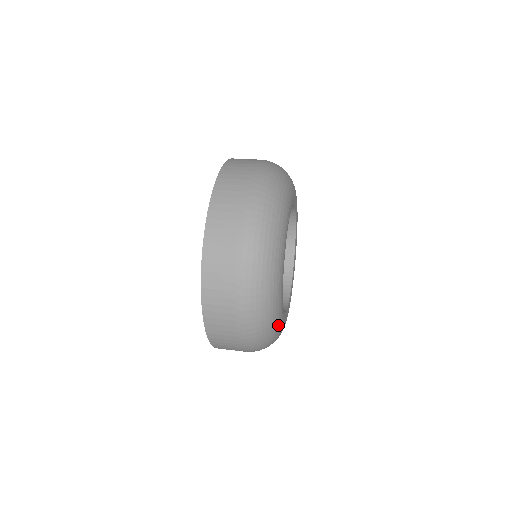
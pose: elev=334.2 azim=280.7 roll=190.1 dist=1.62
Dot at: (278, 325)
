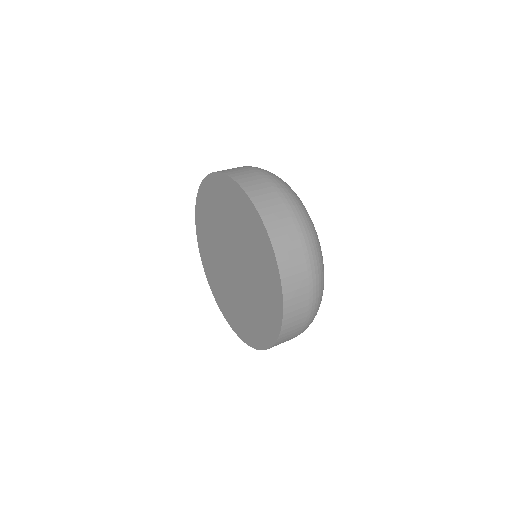
Dot at: occluded
